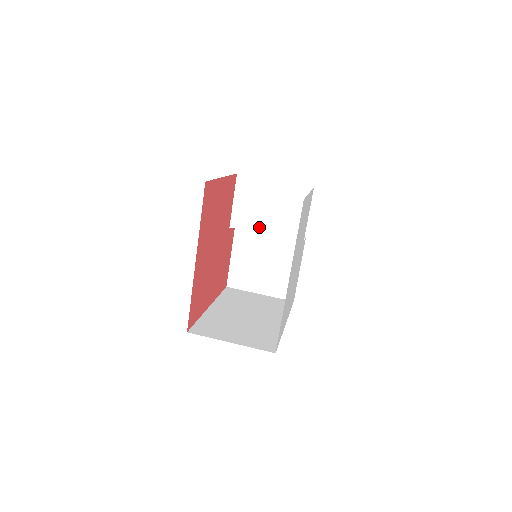
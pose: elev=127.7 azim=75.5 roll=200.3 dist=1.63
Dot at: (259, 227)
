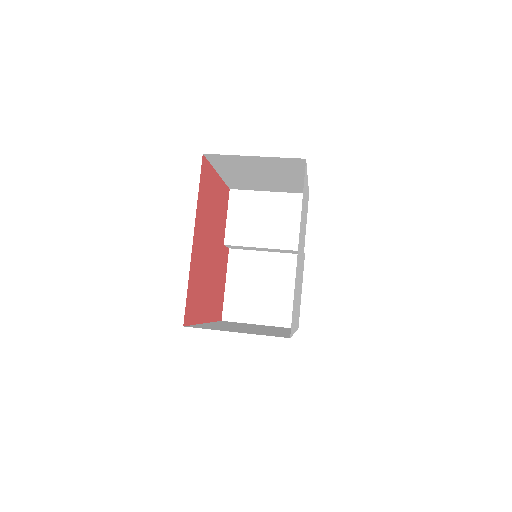
Dot at: (255, 241)
